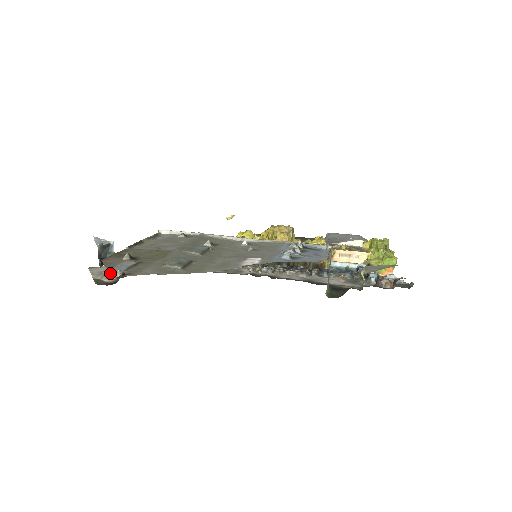
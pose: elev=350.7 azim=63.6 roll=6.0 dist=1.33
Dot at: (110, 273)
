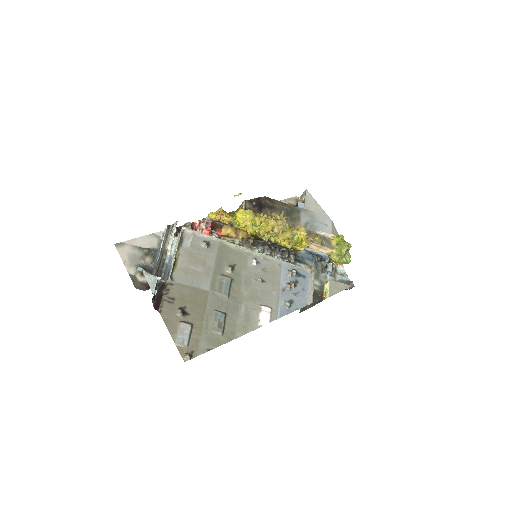
Dot at: (179, 351)
